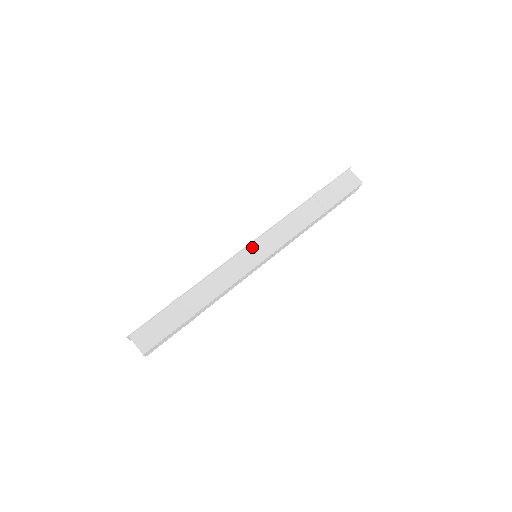
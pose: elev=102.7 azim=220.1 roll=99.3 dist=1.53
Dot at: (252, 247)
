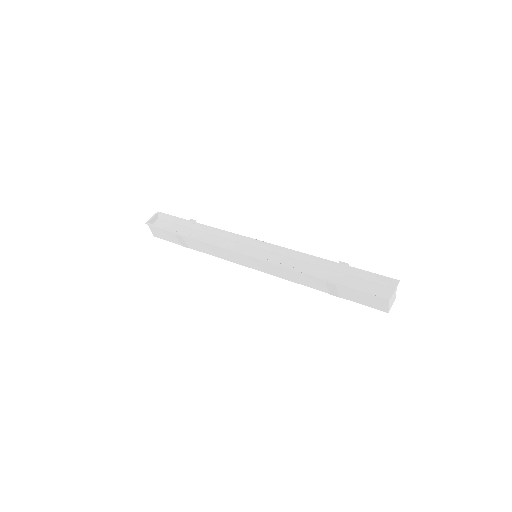
Dot at: (249, 257)
